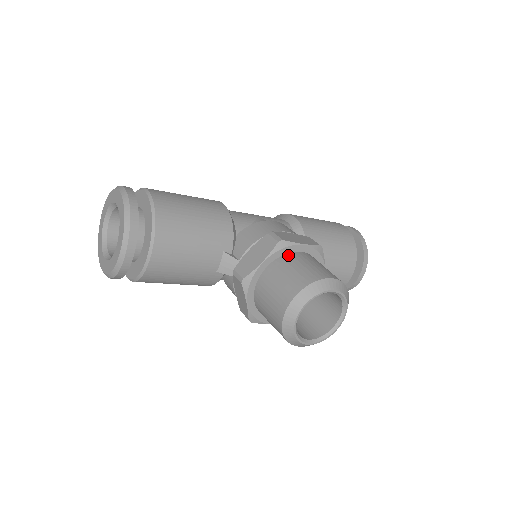
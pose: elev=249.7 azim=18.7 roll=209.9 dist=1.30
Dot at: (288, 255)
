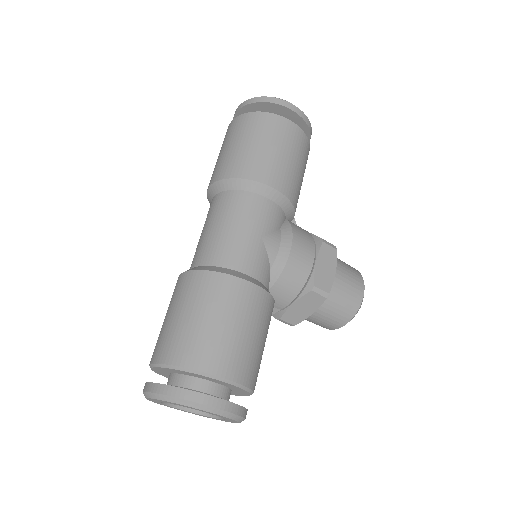
Dot at: occluded
